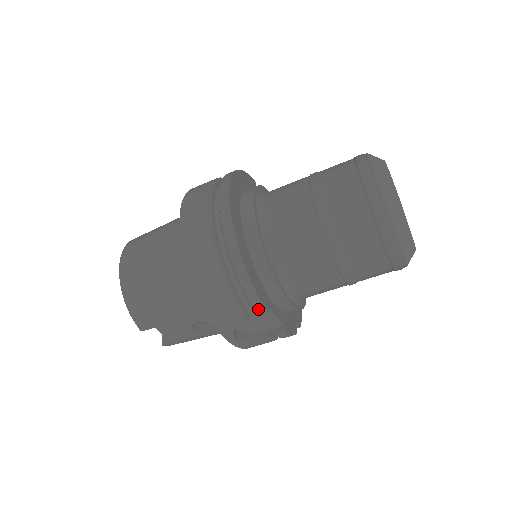
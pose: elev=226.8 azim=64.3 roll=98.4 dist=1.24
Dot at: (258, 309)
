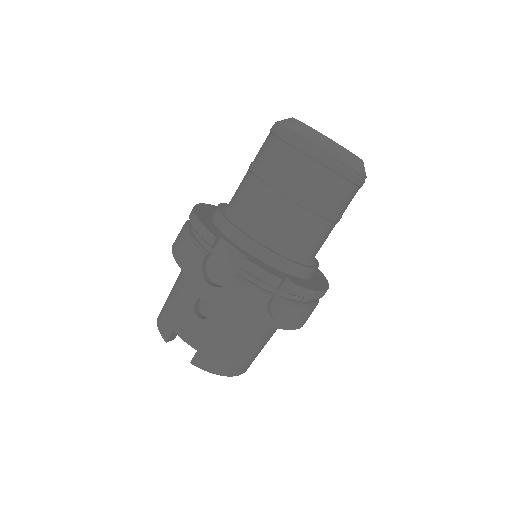
Dot at: (207, 237)
